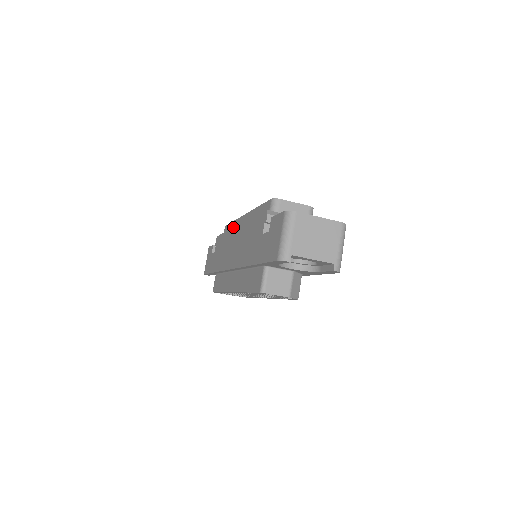
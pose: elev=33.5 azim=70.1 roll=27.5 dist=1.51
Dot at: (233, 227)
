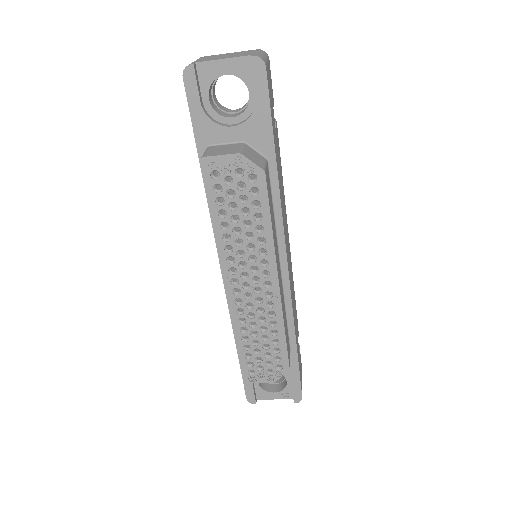
Dot at: occluded
